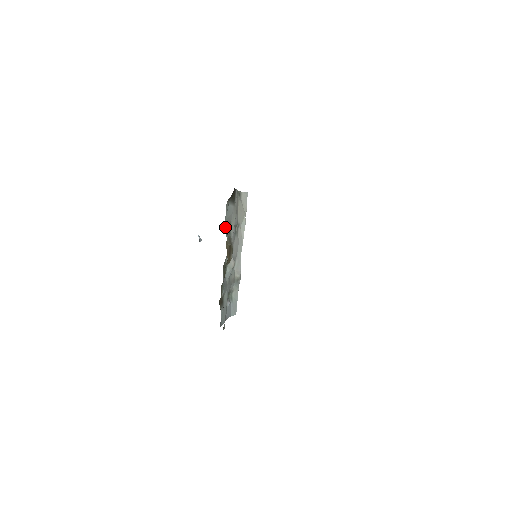
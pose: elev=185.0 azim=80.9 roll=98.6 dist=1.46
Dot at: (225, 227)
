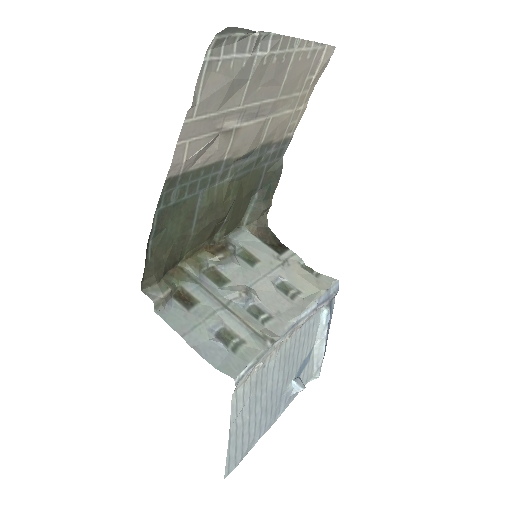
Dot at: (230, 239)
